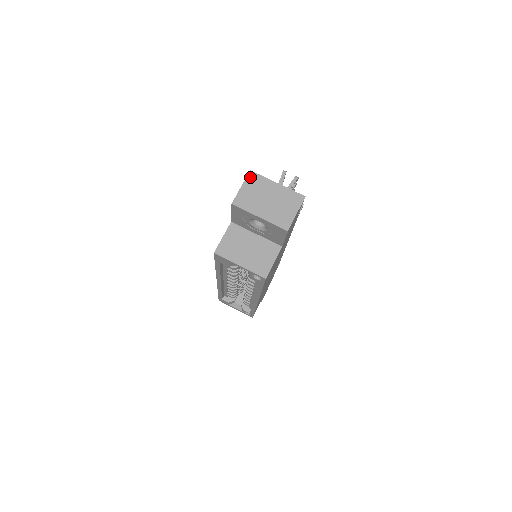
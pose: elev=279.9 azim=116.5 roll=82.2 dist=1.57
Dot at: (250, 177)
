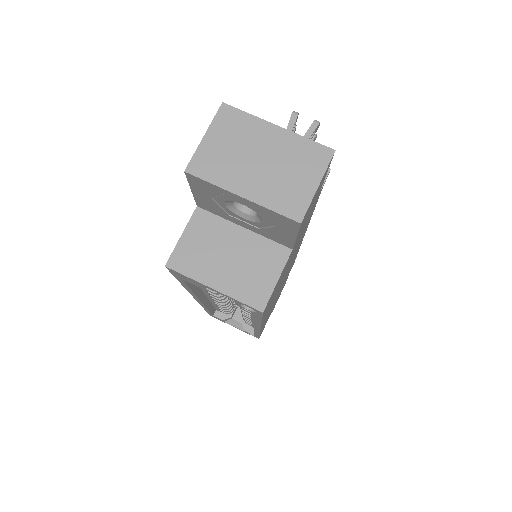
Dot at: (222, 116)
